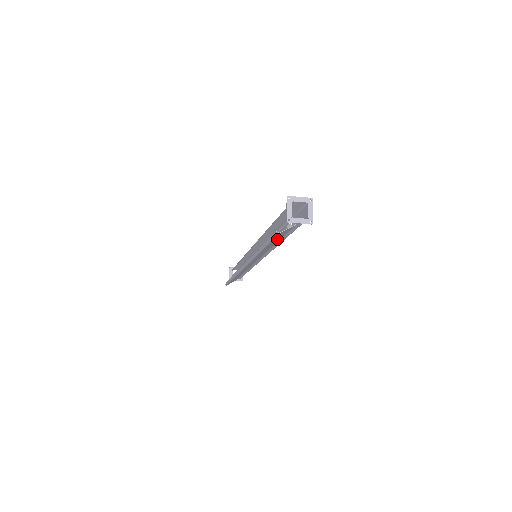
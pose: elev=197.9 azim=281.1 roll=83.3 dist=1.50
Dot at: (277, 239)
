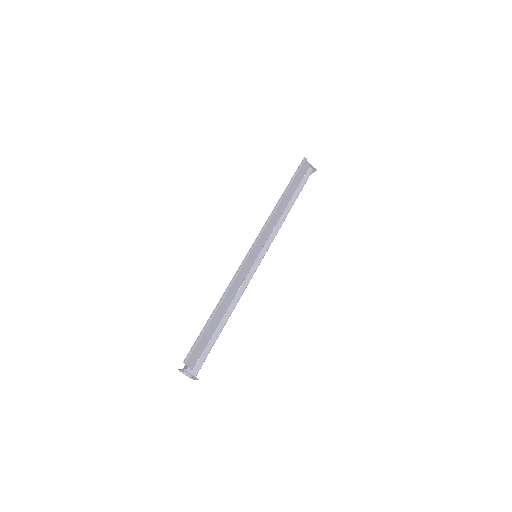
Dot at: (297, 181)
